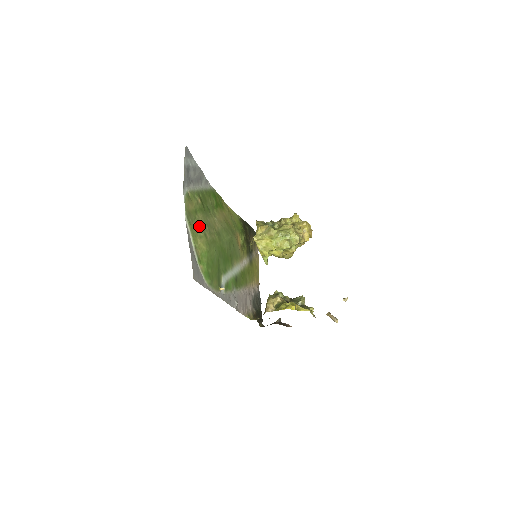
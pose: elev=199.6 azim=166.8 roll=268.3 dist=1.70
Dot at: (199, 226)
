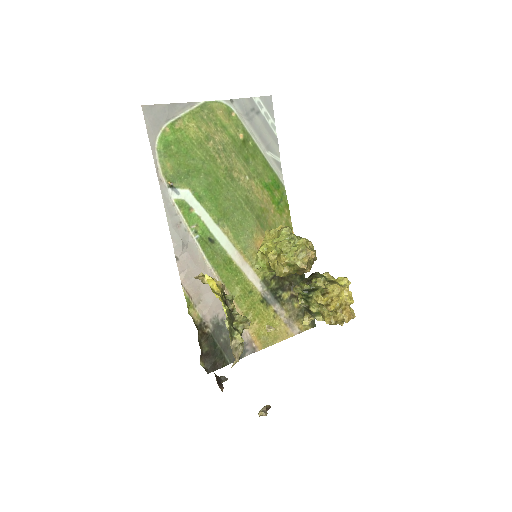
Dot at: (210, 129)
